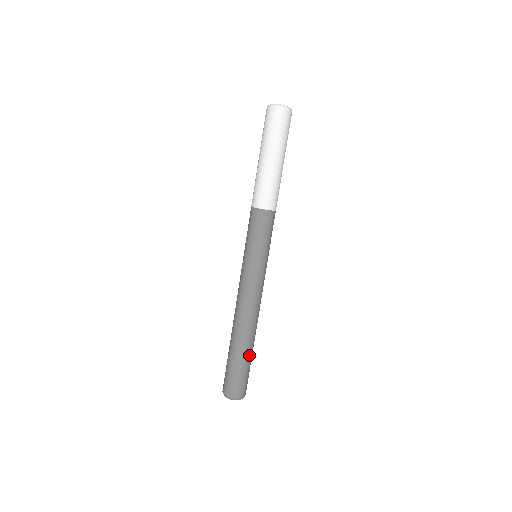
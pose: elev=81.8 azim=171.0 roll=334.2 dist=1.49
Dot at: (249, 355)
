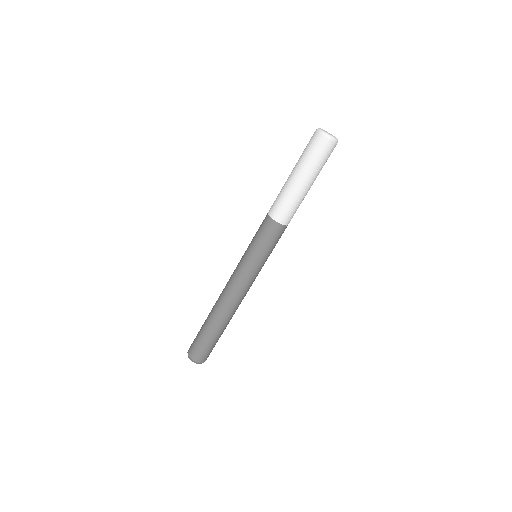
Dot at: (216, 333)
